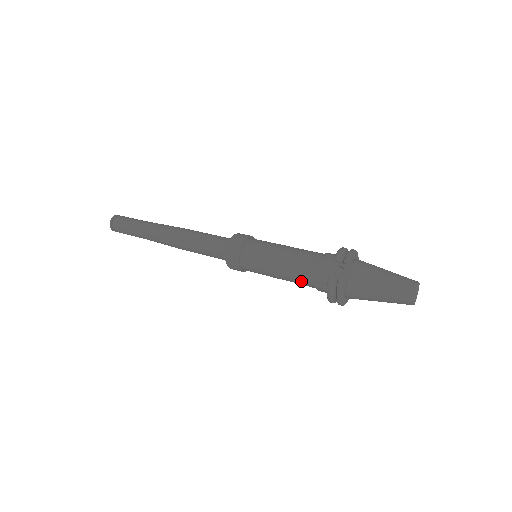
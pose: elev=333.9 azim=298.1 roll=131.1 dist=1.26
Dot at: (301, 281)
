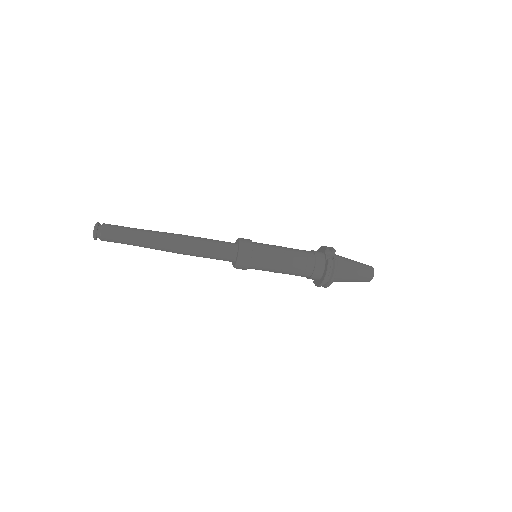
Dot at: (302, 269)
